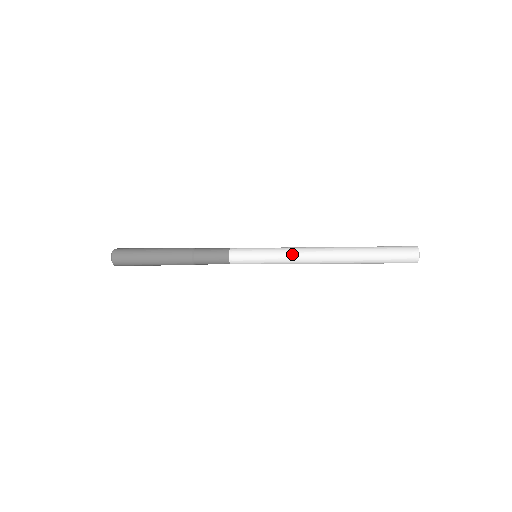
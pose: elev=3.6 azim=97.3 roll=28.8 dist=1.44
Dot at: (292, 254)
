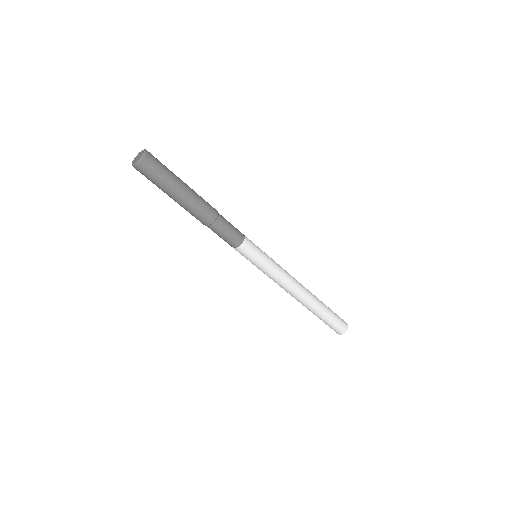
Dot at: (285, 271)
